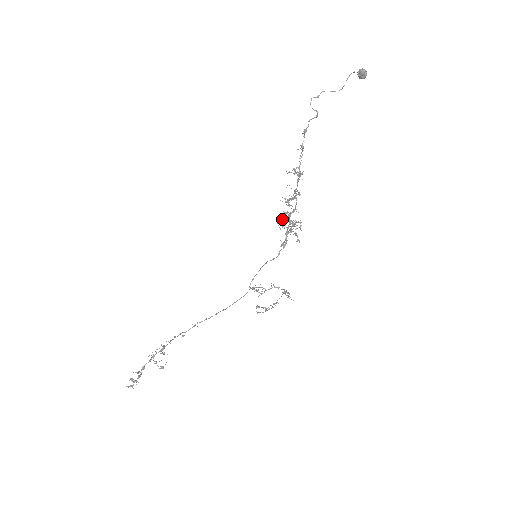
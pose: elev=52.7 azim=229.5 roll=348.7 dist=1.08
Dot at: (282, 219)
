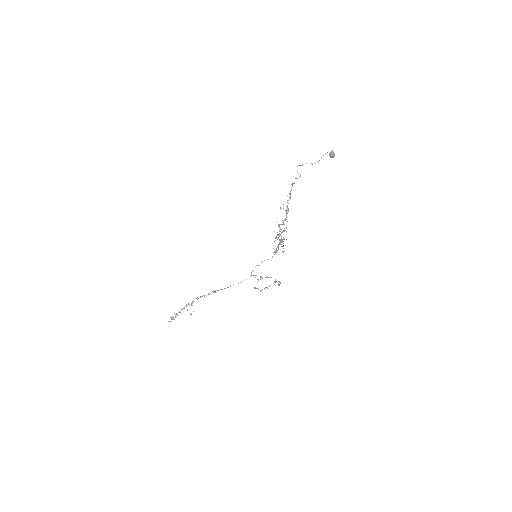
Dot at: occluded
